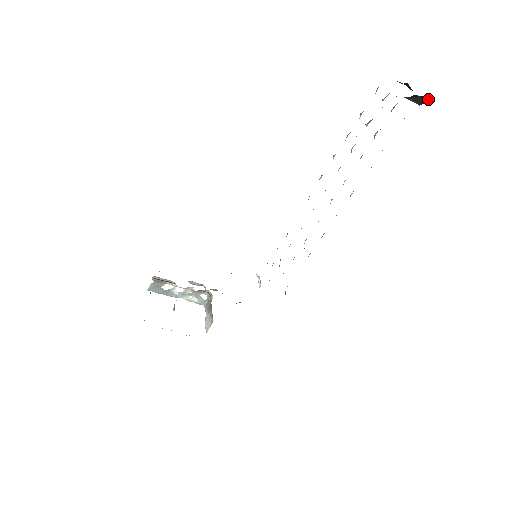
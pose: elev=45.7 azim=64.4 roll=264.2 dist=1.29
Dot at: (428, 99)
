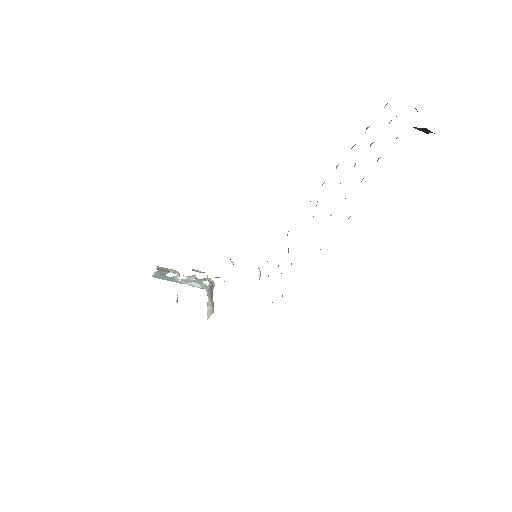
Dot at: occluded
